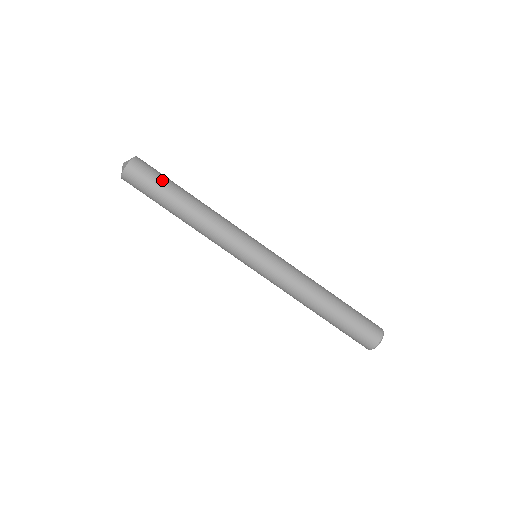
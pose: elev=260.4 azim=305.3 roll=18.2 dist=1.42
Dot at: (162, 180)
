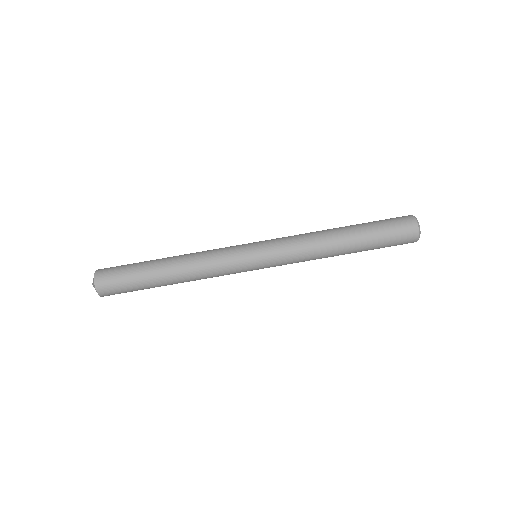
Dot at: (130, 272)
